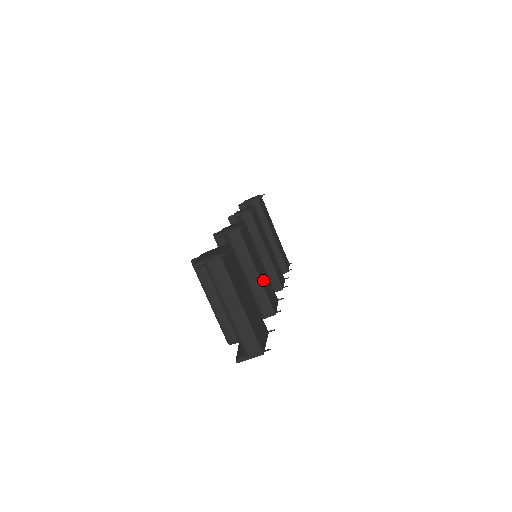
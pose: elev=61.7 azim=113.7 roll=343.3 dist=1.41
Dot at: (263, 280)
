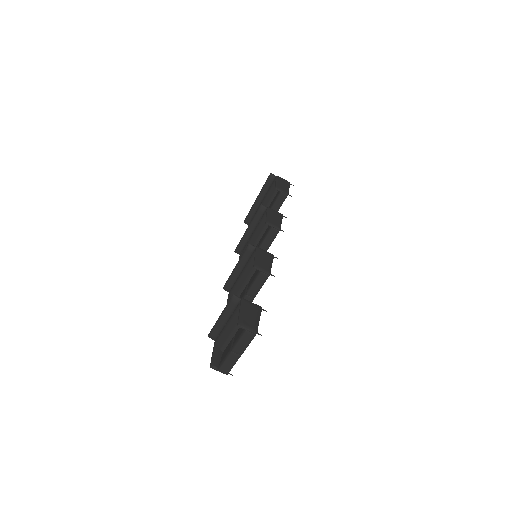
Dot at: occluded
